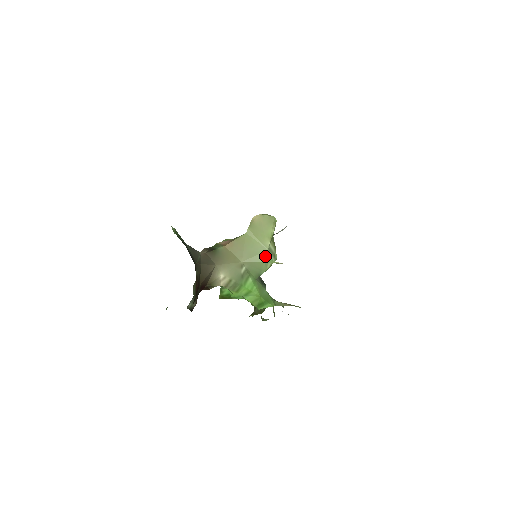
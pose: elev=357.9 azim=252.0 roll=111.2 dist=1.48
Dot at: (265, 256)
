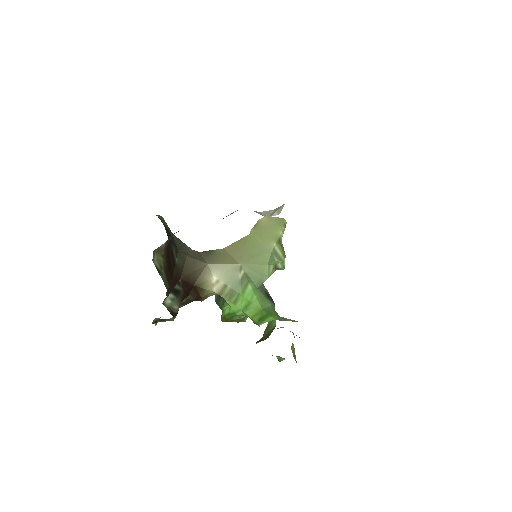
Dot at: (268, 258)
